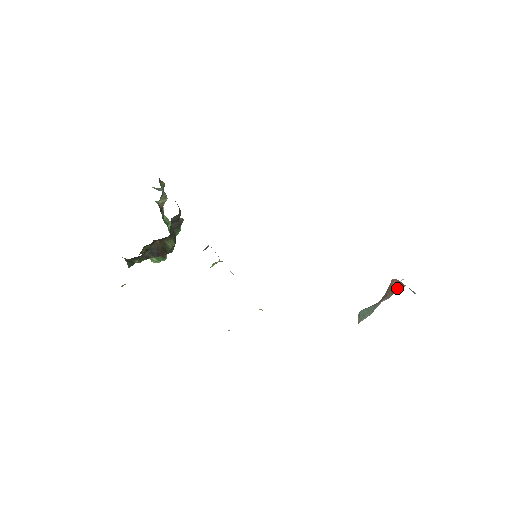
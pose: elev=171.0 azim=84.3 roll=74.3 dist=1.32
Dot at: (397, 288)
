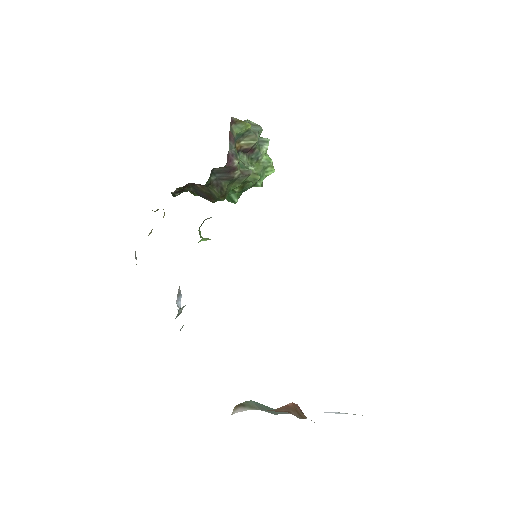
Dot at: occluded
